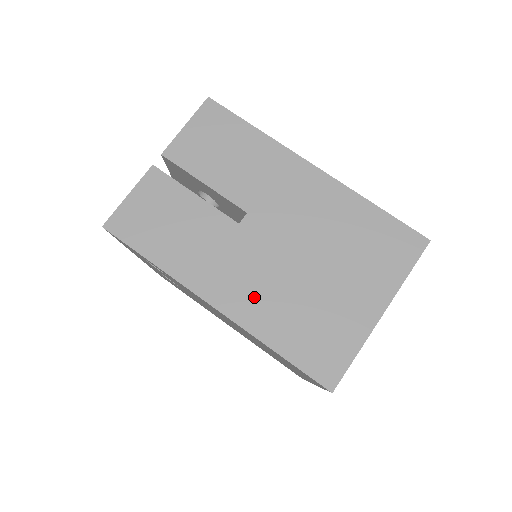
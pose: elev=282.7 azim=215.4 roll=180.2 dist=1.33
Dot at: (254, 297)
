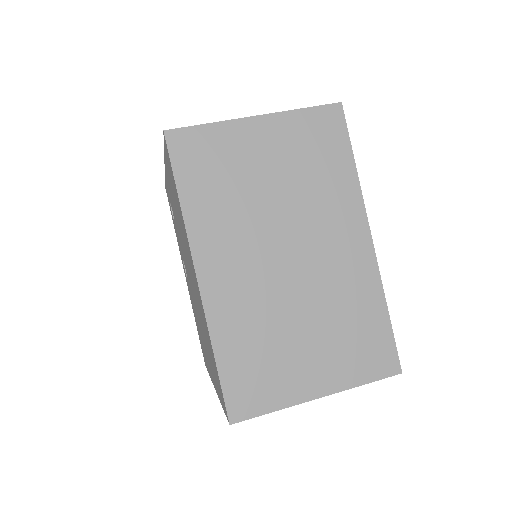
Dot at: occluded
